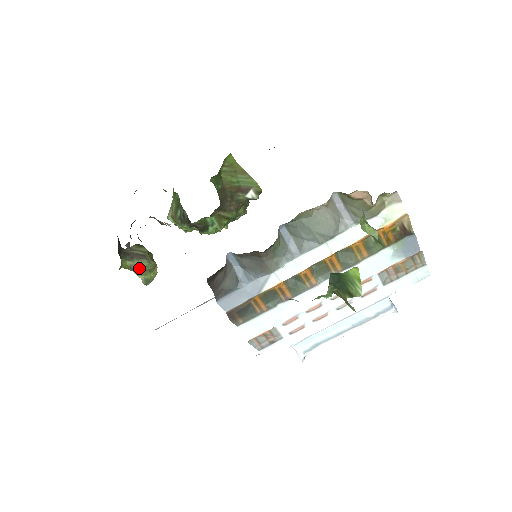
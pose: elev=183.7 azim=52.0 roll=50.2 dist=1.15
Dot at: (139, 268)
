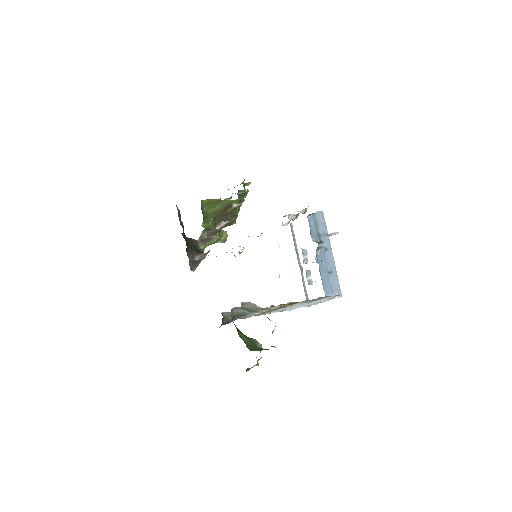
Dot at: occluded
